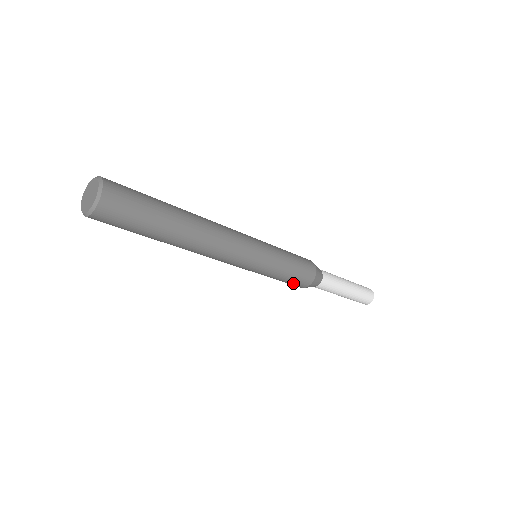
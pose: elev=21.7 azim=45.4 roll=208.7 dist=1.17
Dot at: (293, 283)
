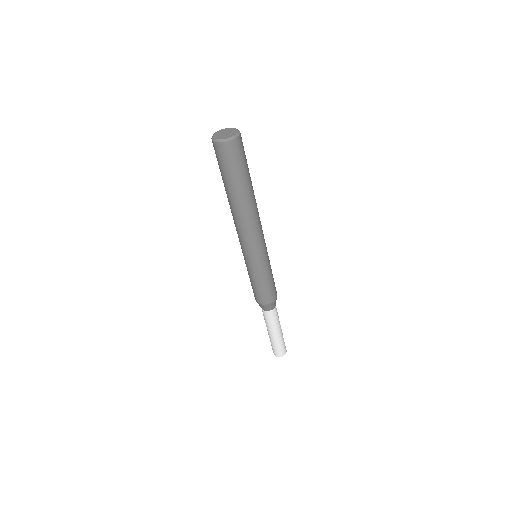
Dot at: (265, 294)
